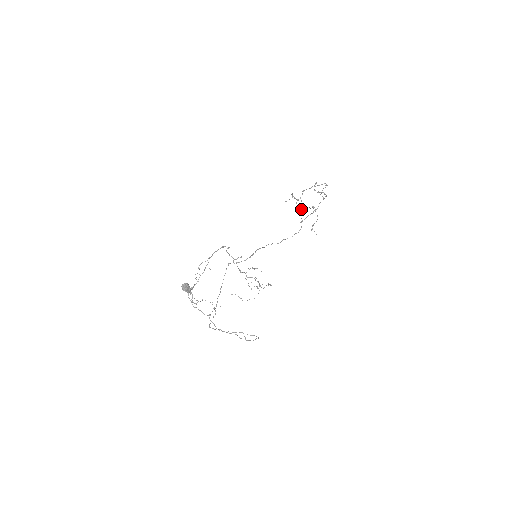
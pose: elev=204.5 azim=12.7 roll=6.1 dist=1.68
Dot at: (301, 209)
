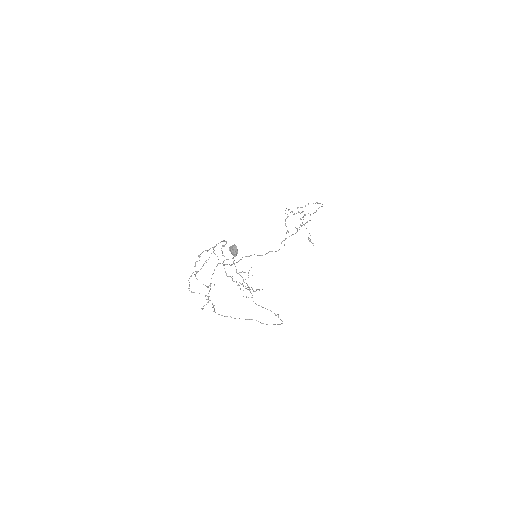
Dot at: occluded
